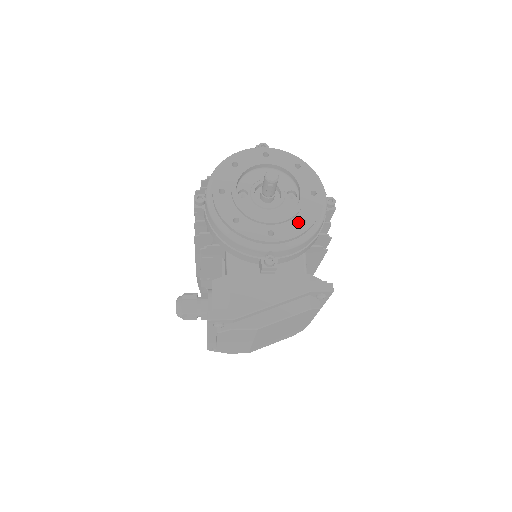
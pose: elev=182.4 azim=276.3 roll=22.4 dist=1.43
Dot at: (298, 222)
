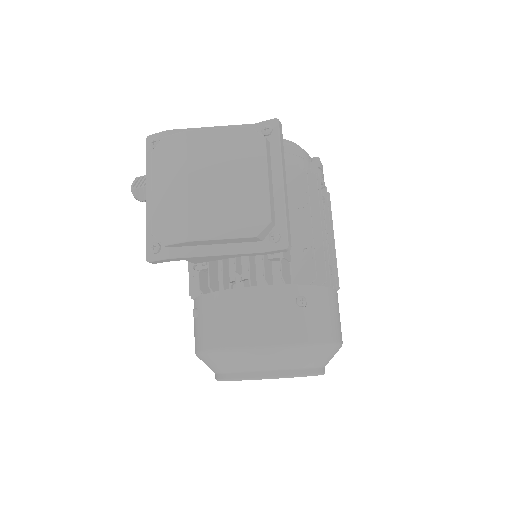
Dot at: occluded
